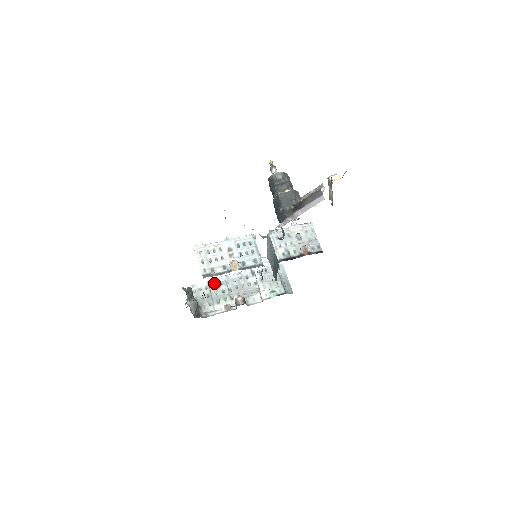
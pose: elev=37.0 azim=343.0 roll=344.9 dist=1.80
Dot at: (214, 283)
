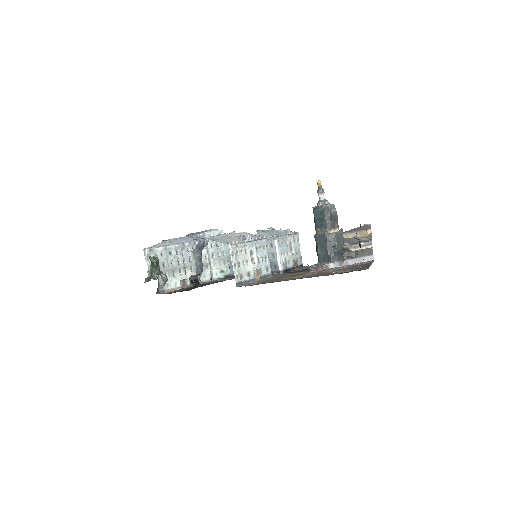
Dot at: (171, 250)
